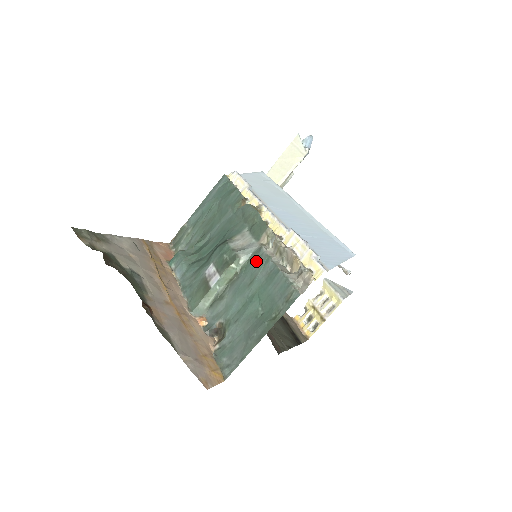
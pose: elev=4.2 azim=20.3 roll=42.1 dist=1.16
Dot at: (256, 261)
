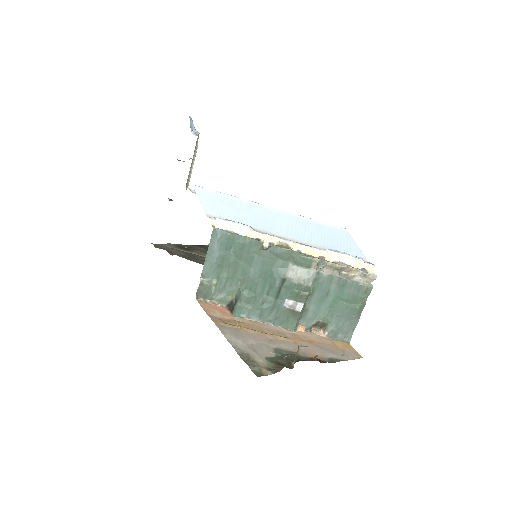
Dot at: (322, 282)
